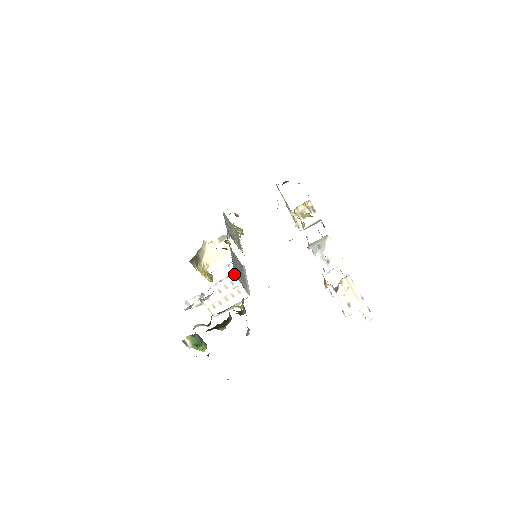
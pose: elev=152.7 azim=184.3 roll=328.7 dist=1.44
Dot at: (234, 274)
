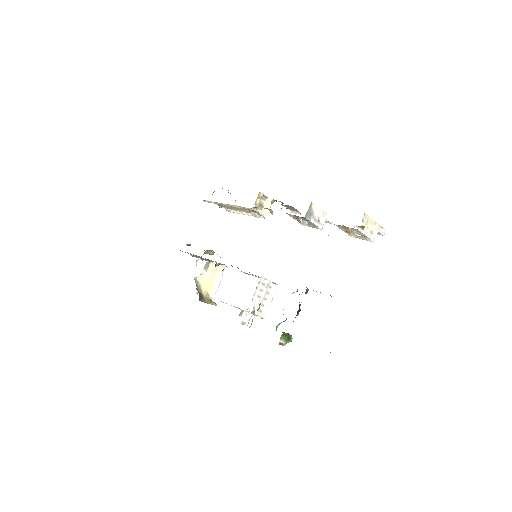
Dot at: (262, 277)
